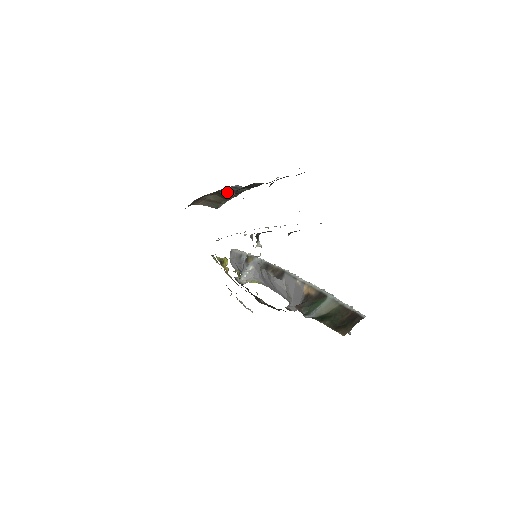
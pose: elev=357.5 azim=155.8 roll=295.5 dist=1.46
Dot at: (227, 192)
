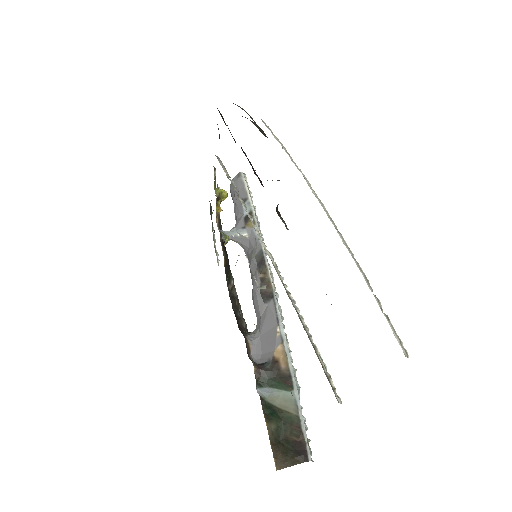
Dot at: occluded
